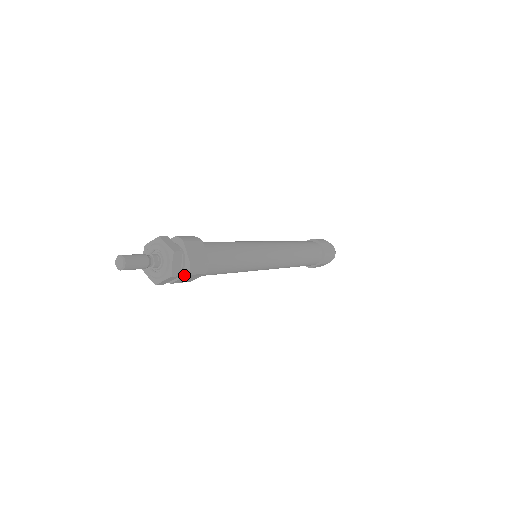
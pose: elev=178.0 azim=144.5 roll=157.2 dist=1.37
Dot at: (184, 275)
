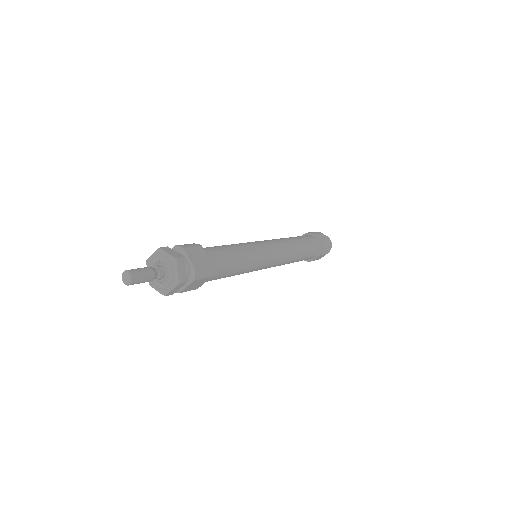
Dot at: (191, 281)
